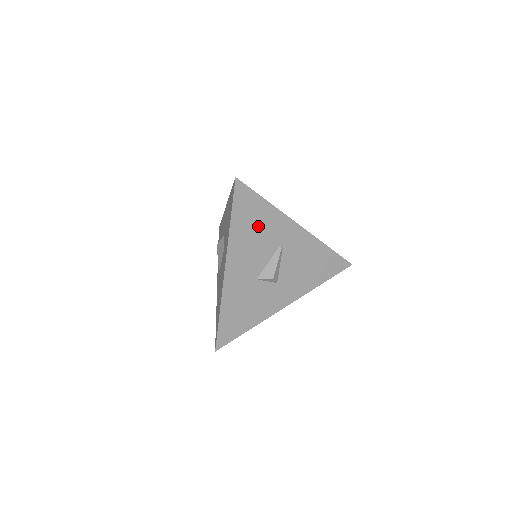
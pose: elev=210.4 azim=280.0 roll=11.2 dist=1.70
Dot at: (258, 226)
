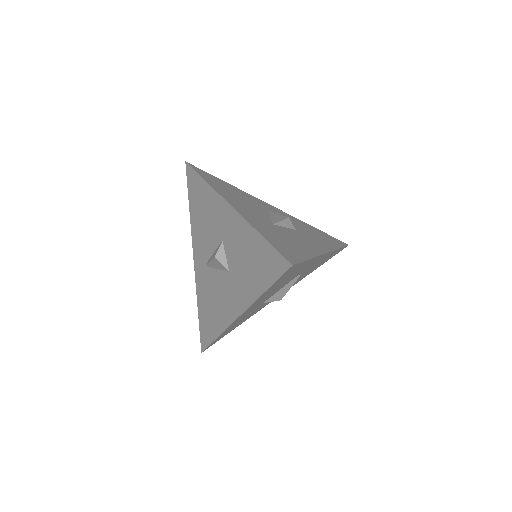
Dot at: (288, 277)
